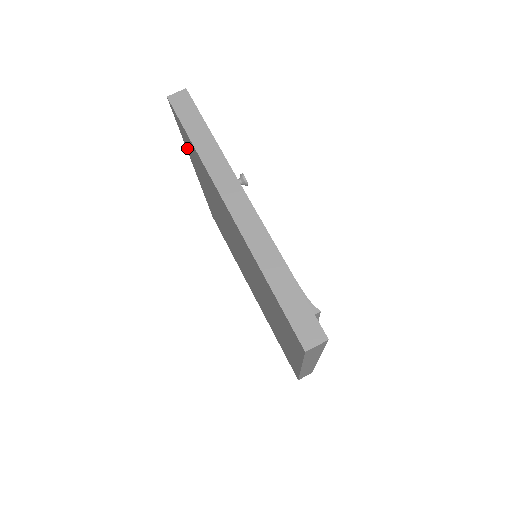
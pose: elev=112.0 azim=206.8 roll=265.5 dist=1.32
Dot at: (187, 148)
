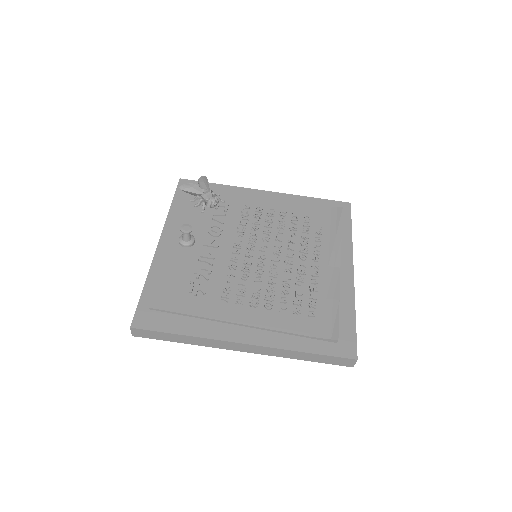
Dot at: occluded
